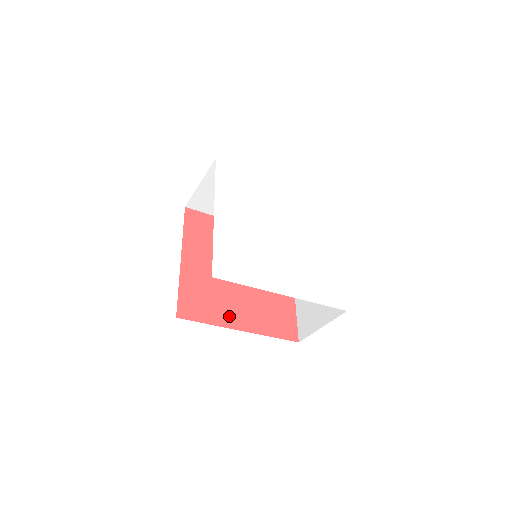
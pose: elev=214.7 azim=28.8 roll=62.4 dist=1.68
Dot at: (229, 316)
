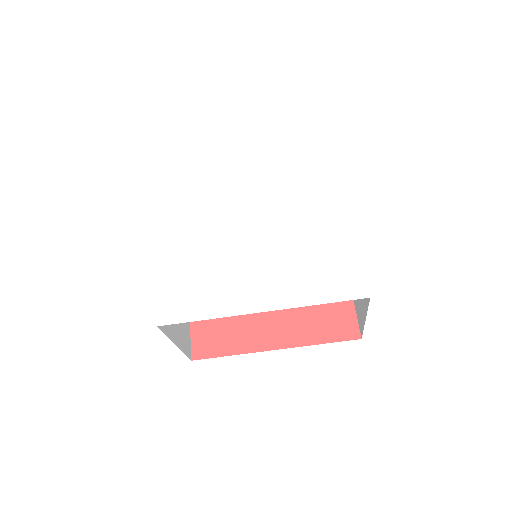
Dot at: (256, 336)
